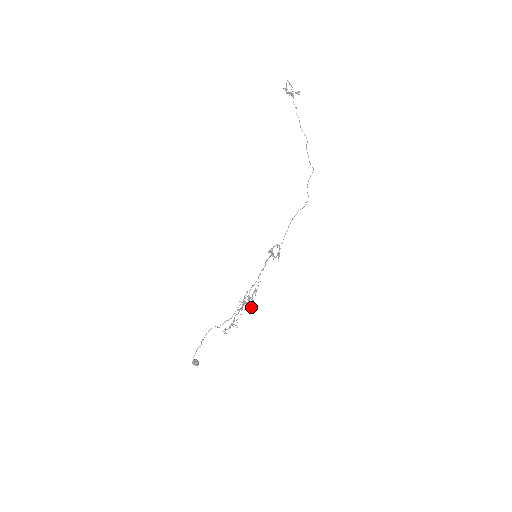
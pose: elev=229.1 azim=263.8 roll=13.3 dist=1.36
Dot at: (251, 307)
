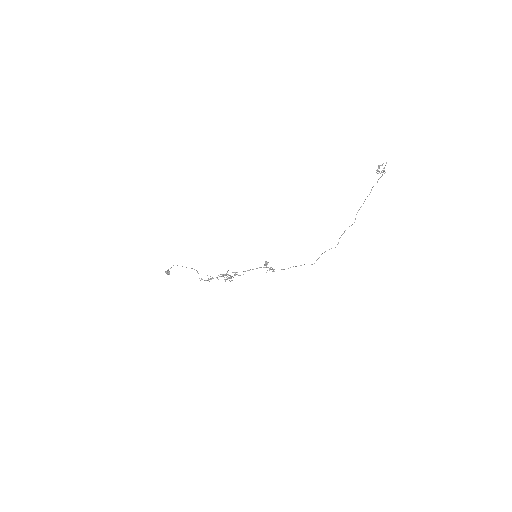
Dot at: (227, 279)
